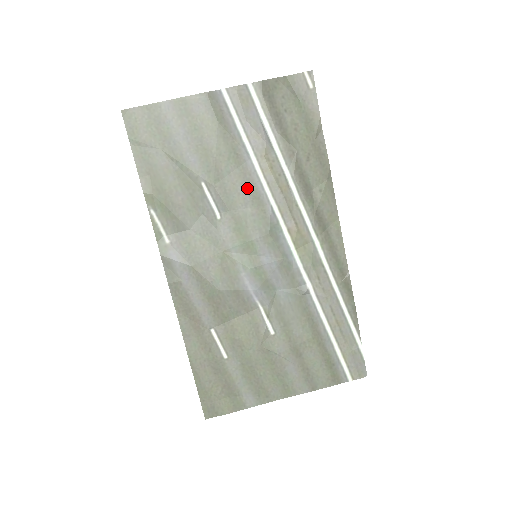
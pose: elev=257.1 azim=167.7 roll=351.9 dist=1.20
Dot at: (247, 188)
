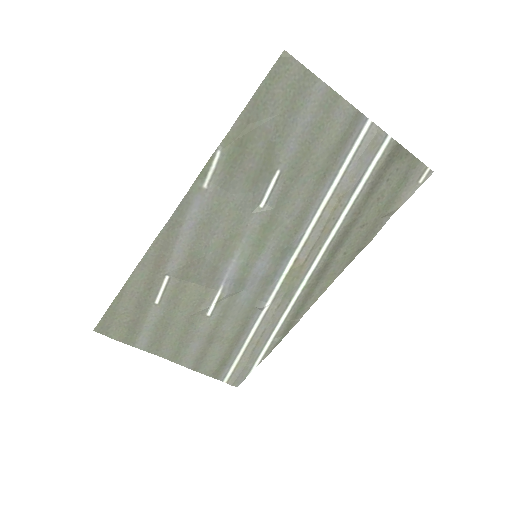
Dot at: (304, 205)
